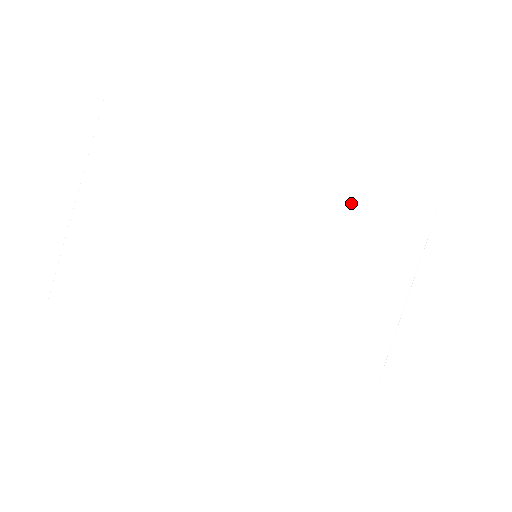
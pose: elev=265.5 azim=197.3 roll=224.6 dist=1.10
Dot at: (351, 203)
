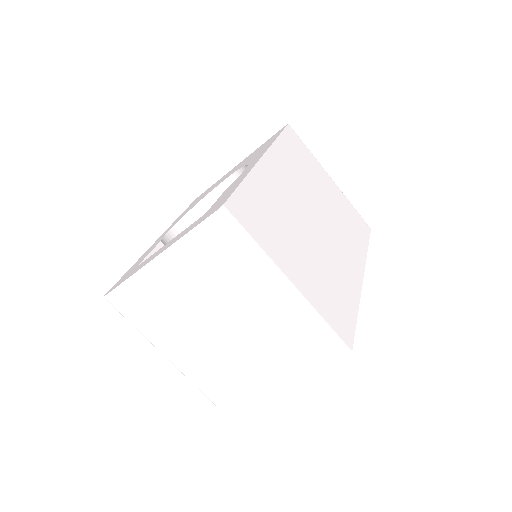
Dot at: (276, 183)
